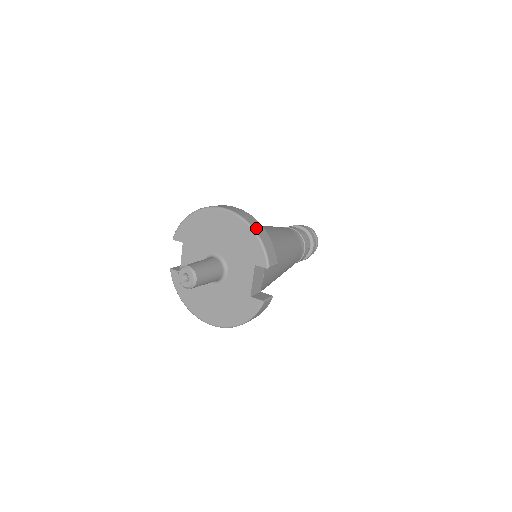
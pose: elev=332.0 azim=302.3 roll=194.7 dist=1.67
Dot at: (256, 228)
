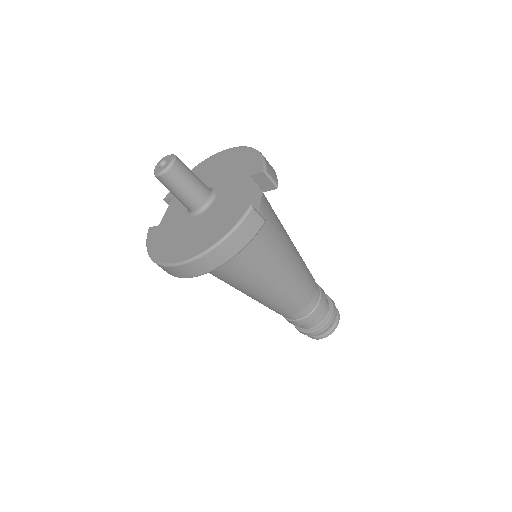
Dot at: occluded
